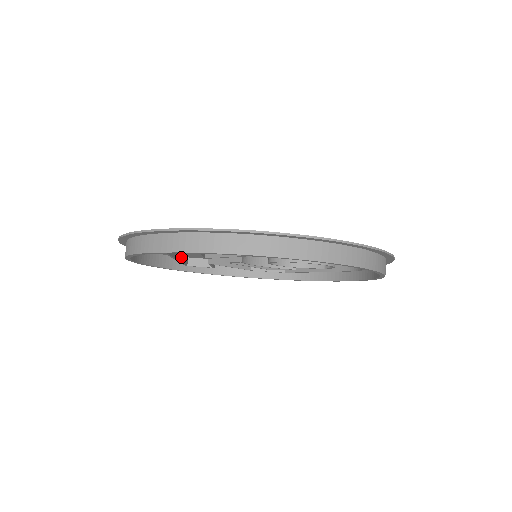
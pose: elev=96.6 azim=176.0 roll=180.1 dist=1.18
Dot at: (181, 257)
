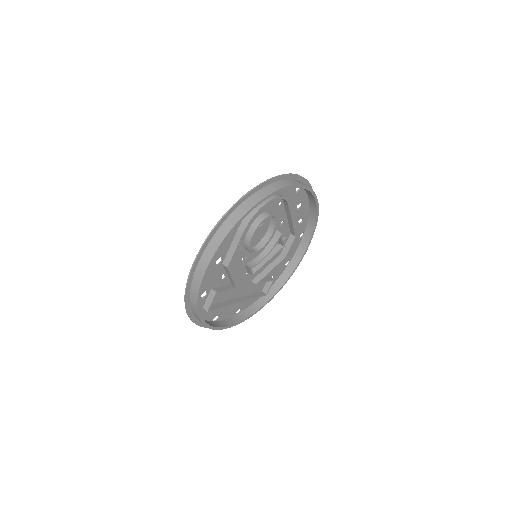
Dot at: (248, 297)
